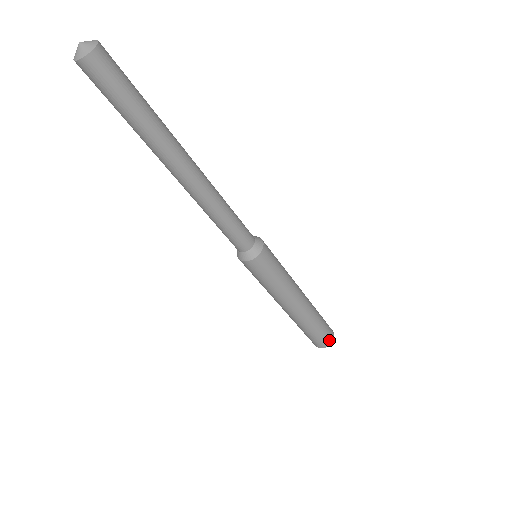
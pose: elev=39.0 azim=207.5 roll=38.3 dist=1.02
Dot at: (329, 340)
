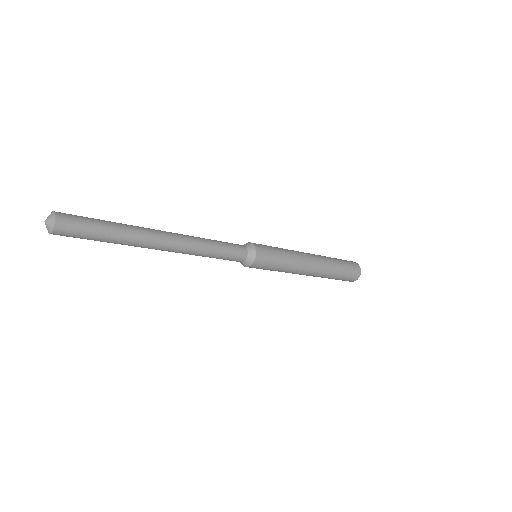
Dot at: (350, 281)
